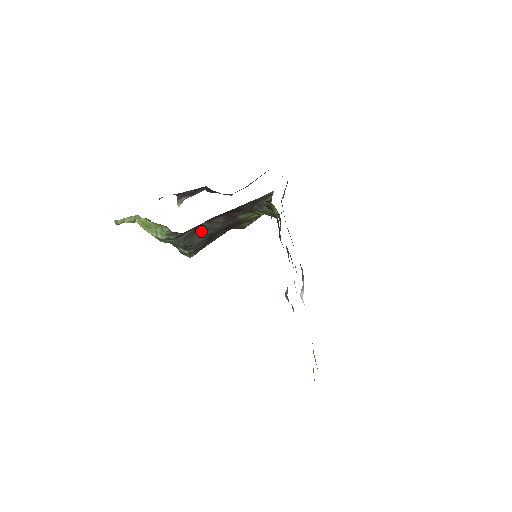
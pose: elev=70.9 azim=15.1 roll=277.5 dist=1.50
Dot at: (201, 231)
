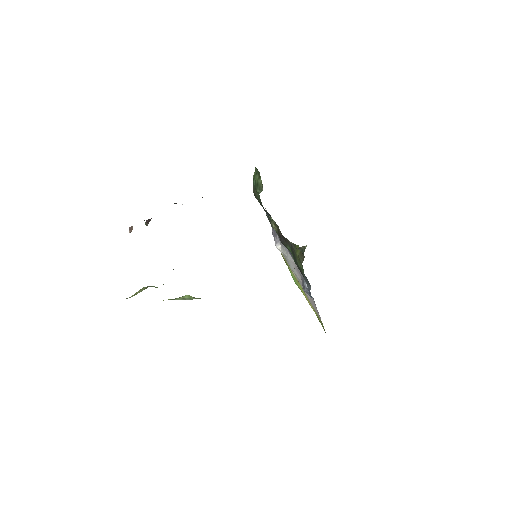
Dot at: occluded
